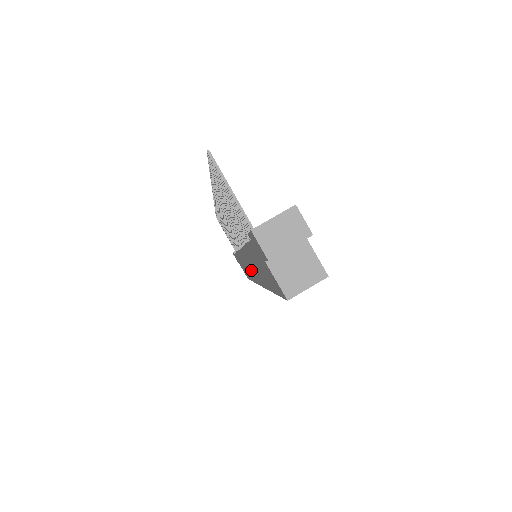
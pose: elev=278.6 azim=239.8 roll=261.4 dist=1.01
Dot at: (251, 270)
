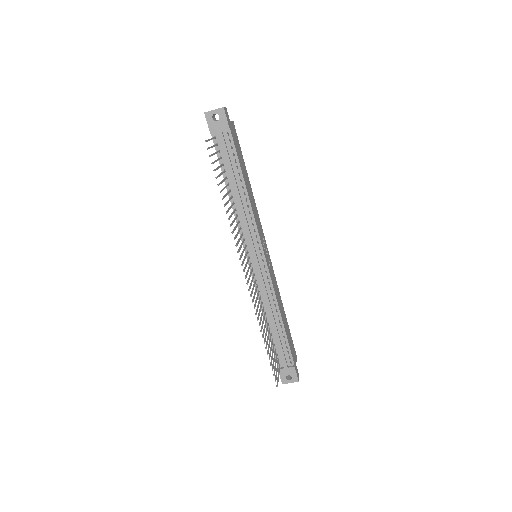
Dot at: occluded
